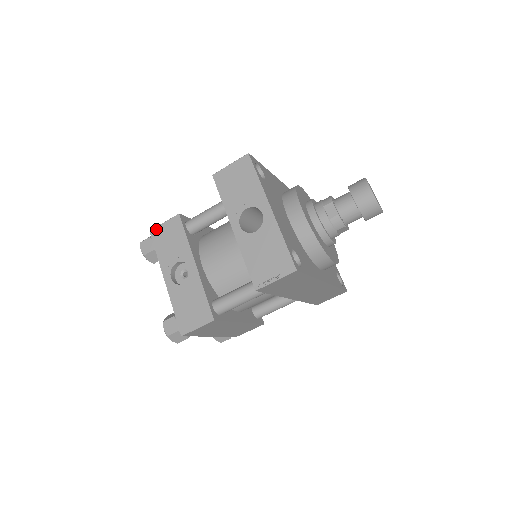
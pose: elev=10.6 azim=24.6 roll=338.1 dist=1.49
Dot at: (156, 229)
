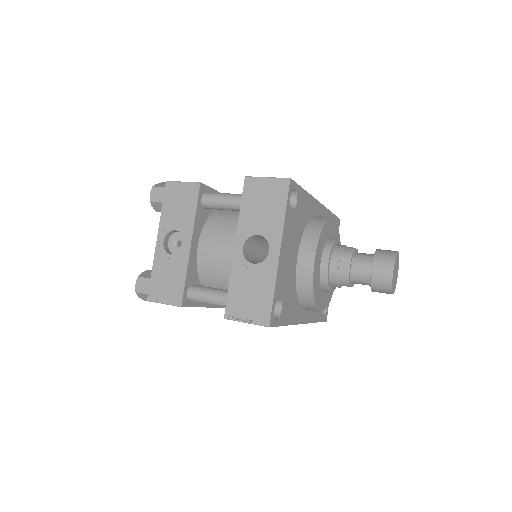
Dot at: (173, 183)
